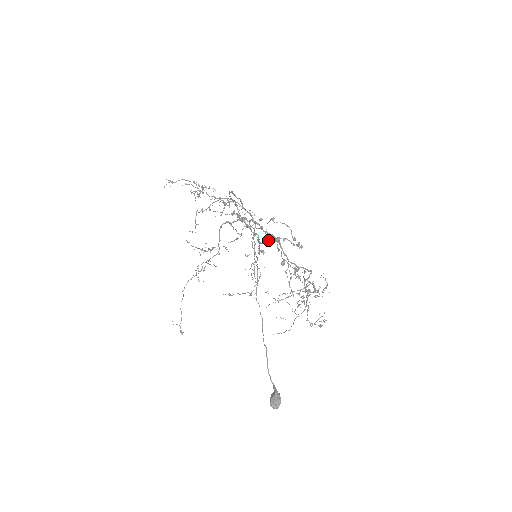
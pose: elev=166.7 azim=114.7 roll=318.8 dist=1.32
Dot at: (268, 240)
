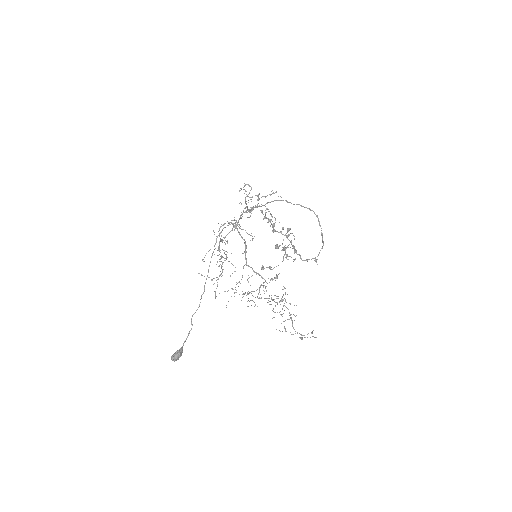
Dot at: (287, 247)
